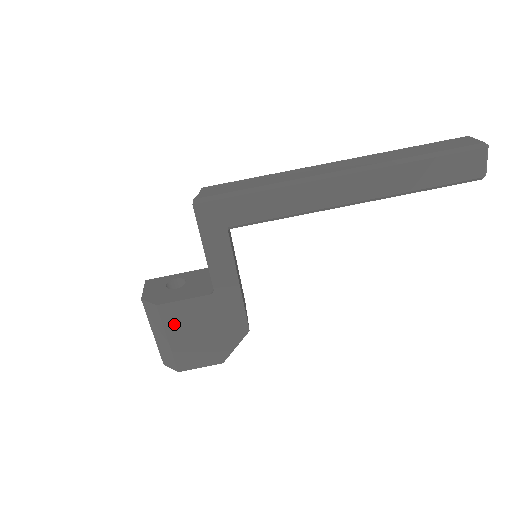
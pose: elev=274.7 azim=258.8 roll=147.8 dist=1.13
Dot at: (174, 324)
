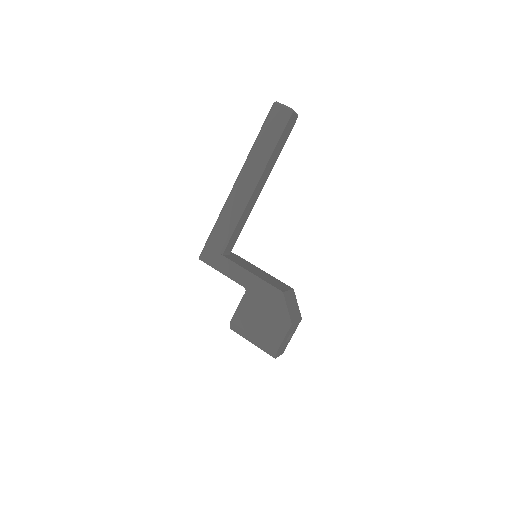
Dot at: (247, 324)
